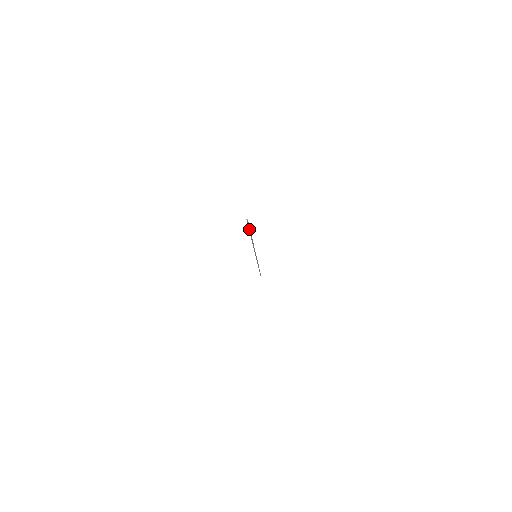
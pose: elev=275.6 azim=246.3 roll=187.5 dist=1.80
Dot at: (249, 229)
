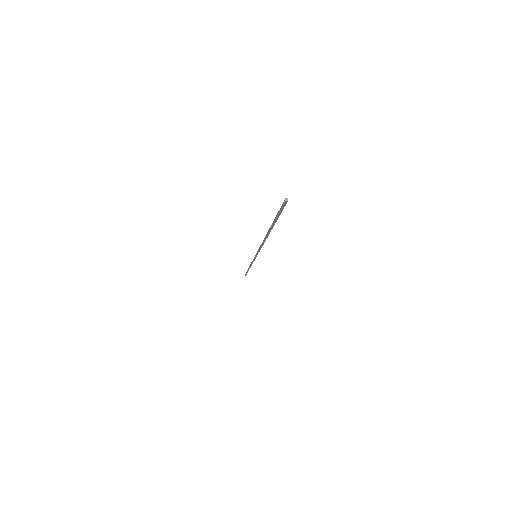
Dot at: (276, 218)
